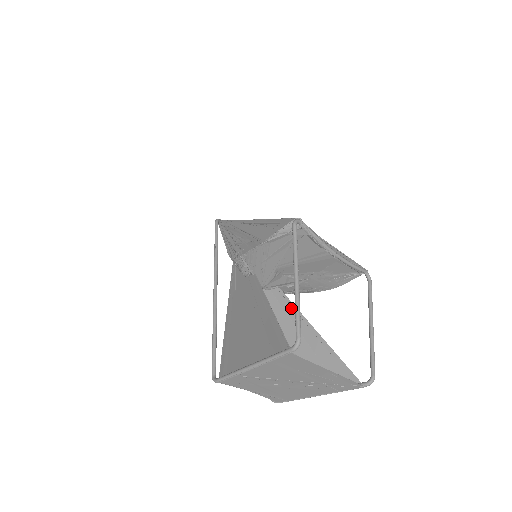
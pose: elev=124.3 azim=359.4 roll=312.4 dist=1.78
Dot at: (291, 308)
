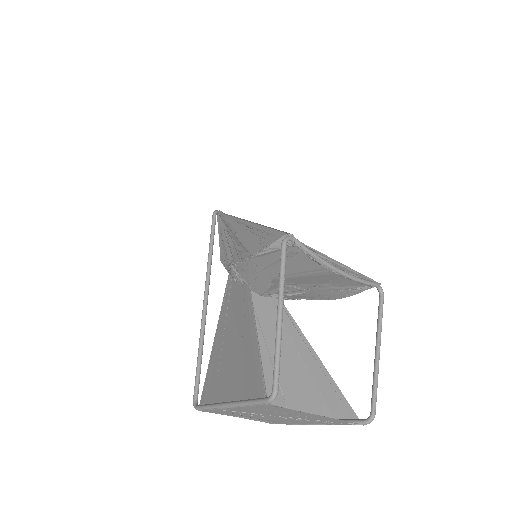
Dot at: (289, 321)
